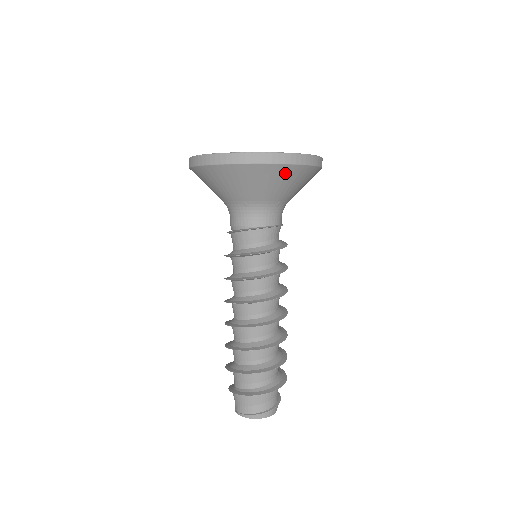
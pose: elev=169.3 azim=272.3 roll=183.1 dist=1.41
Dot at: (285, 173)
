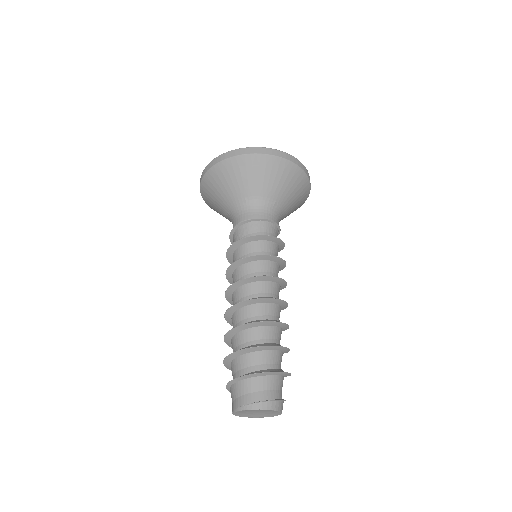
Dot at: (278, 167)
